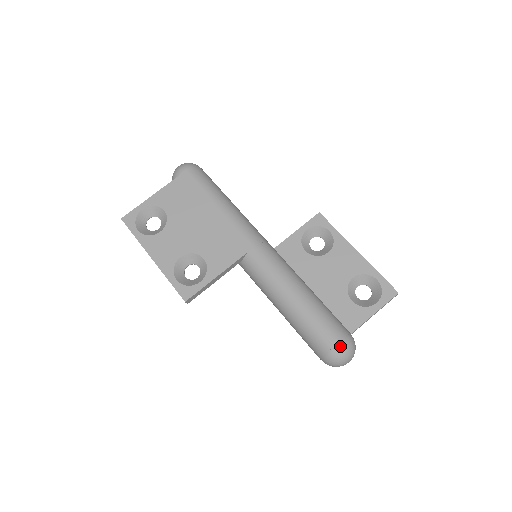
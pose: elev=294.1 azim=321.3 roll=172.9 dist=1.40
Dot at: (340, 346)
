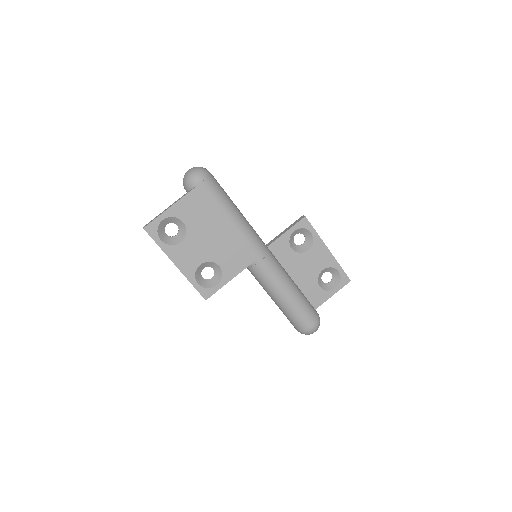
Dot at: (313, 327)
